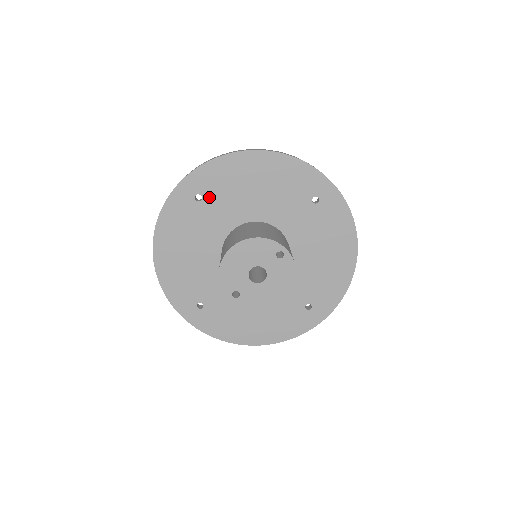
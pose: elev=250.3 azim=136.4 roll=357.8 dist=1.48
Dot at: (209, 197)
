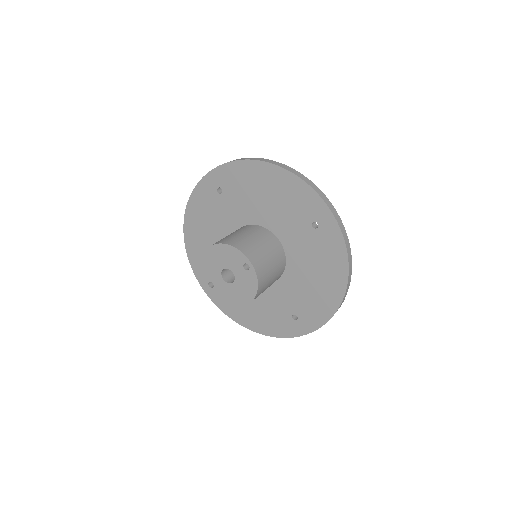
Dot at: (228, 192)
